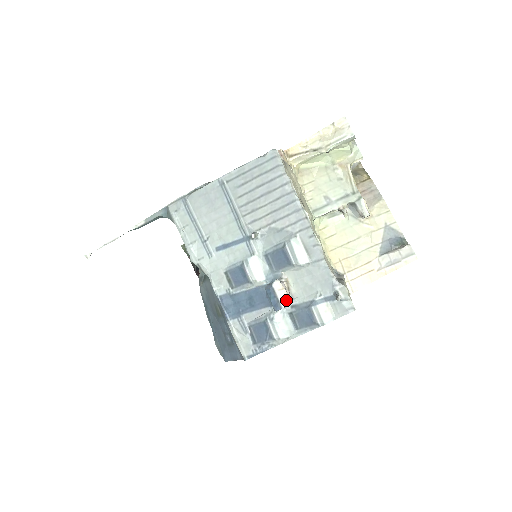
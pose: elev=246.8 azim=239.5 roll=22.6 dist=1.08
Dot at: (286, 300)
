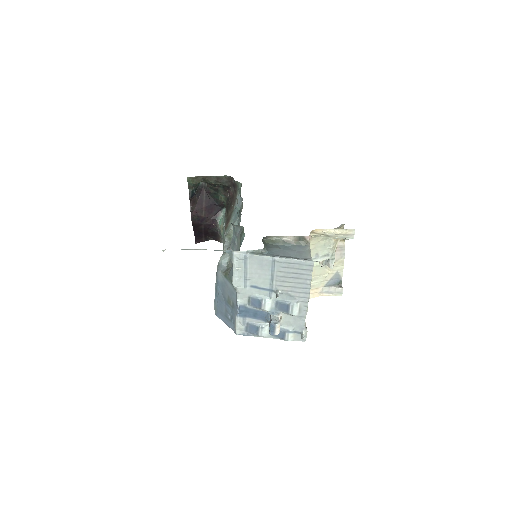
Dot at: (278, 332)
